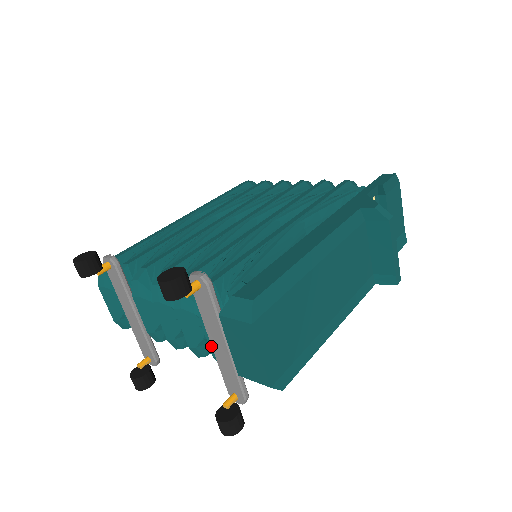
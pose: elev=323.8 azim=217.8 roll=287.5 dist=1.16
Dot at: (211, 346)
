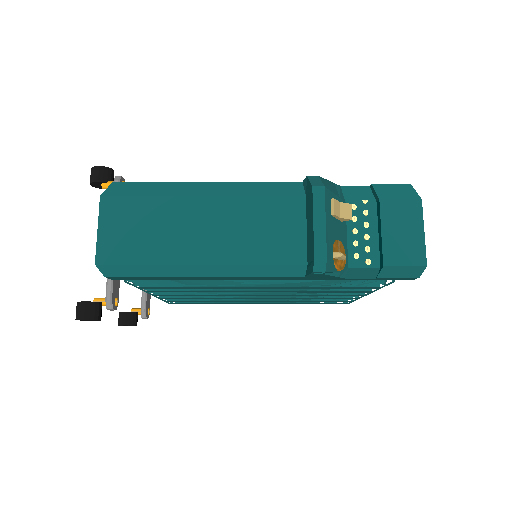
Dot at: occluded
